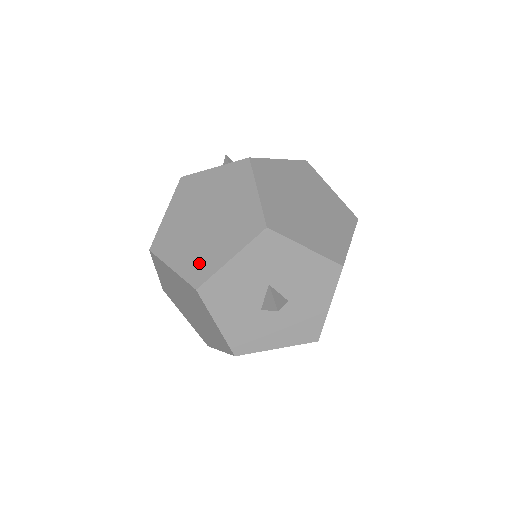
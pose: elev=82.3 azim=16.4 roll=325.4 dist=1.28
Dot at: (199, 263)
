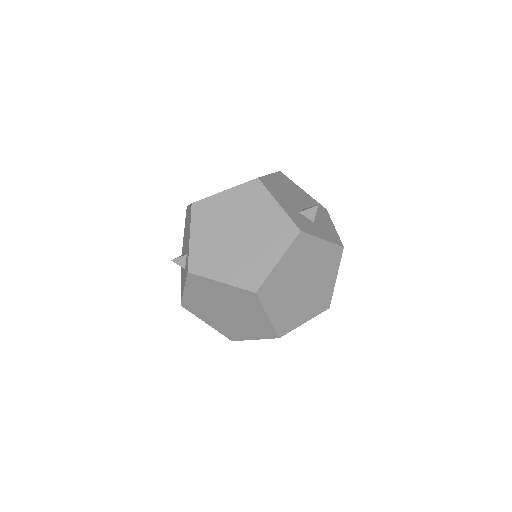
Dot at: (288, 319)
